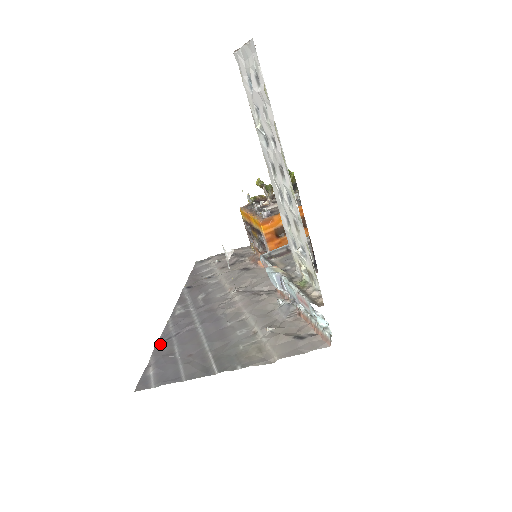
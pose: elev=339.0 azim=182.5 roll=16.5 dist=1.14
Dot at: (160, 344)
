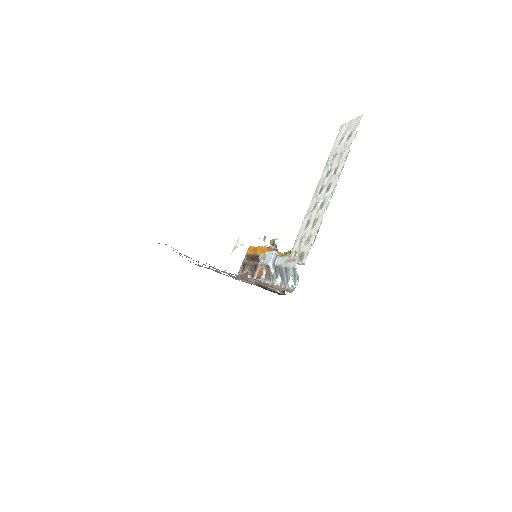
Dot at: occluded
